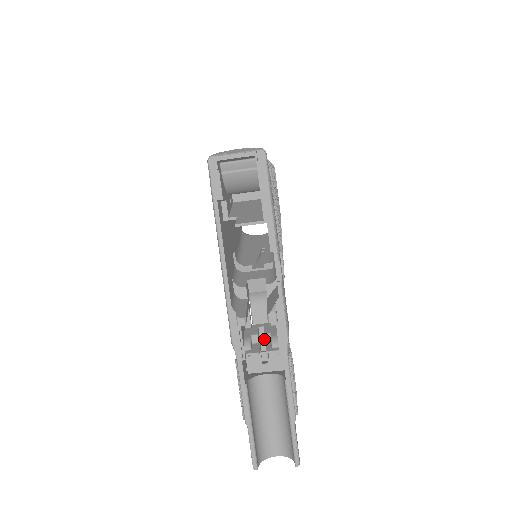
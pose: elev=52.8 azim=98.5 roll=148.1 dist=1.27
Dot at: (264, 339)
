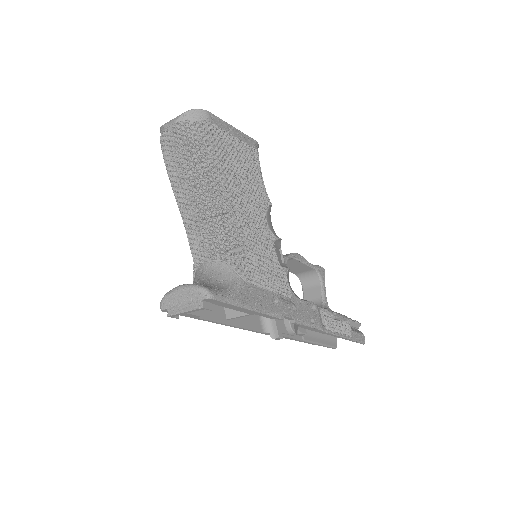
Dot at: occluded
